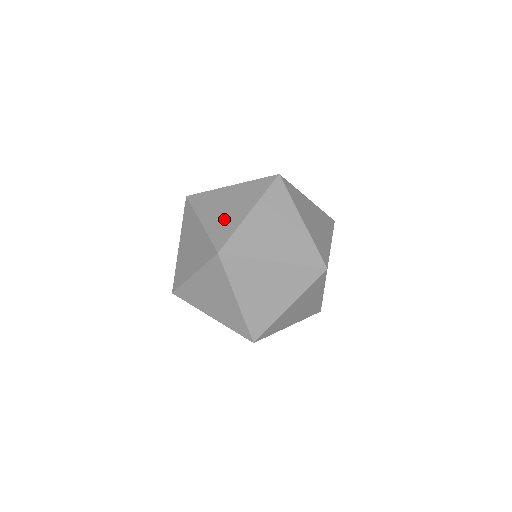
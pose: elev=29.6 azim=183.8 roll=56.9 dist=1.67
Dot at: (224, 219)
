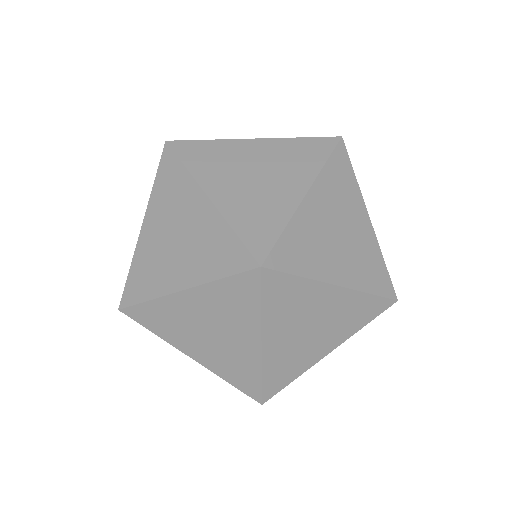
Dot at: occluded
